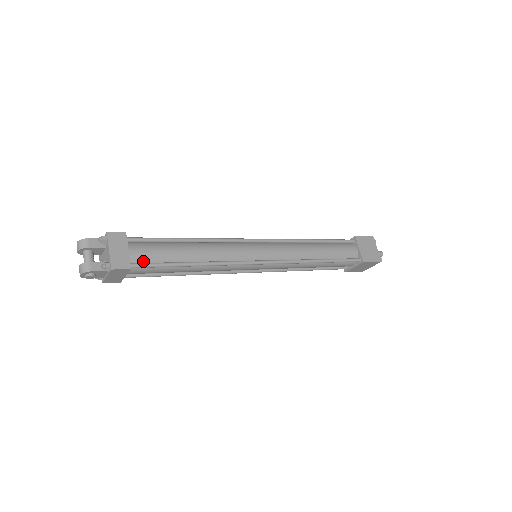
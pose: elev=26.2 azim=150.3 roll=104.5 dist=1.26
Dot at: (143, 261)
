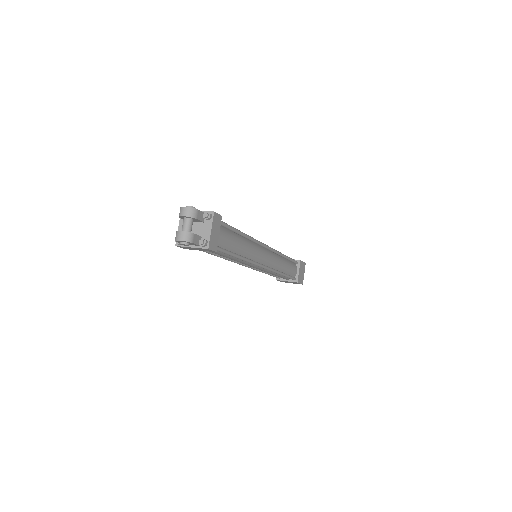
Dot at: (219, 244)
